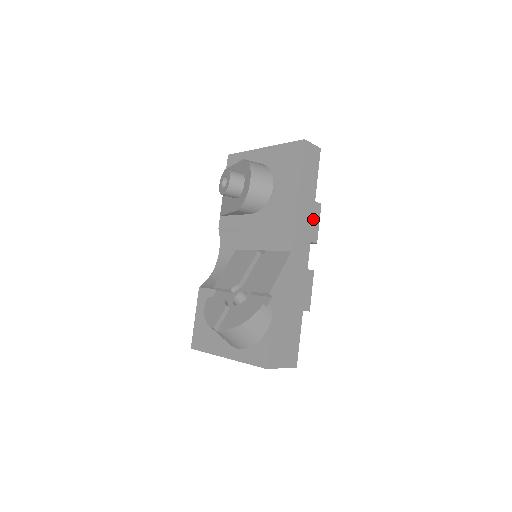
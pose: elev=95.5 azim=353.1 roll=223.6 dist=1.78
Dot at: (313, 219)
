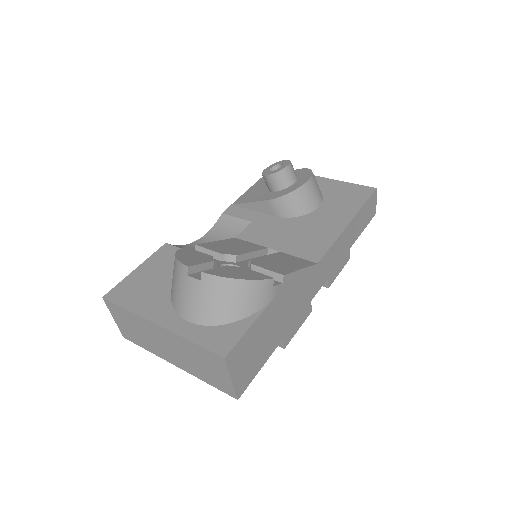
Dot at: (340, 261)
